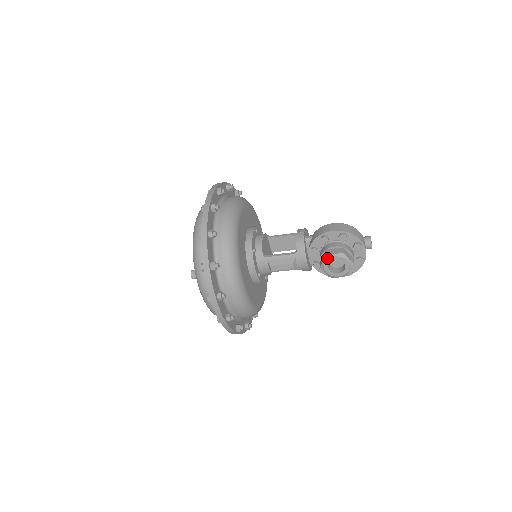
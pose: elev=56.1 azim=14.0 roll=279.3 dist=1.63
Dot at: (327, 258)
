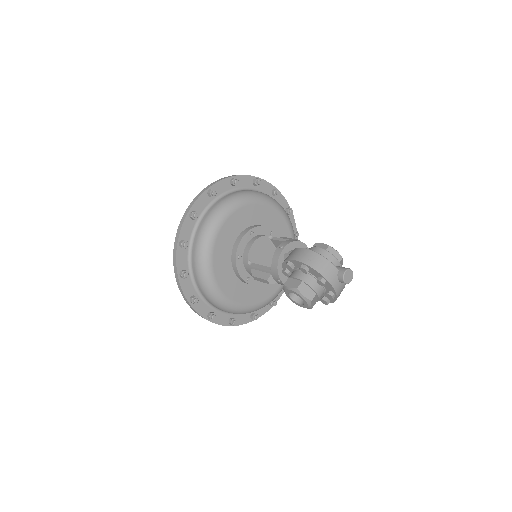
Dot at: (285, 288)
